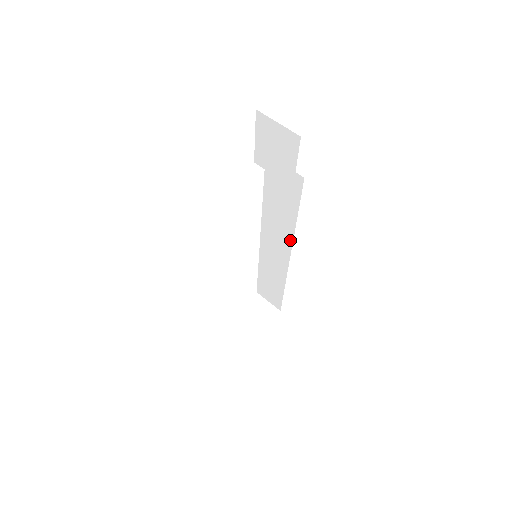
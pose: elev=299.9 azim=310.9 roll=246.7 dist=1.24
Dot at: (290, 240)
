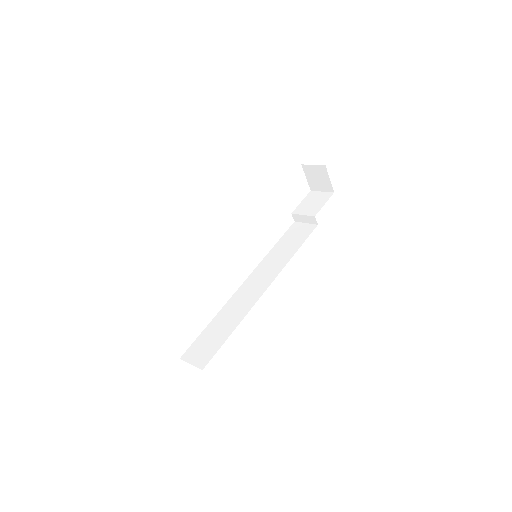
Dot at: (279, 271)
